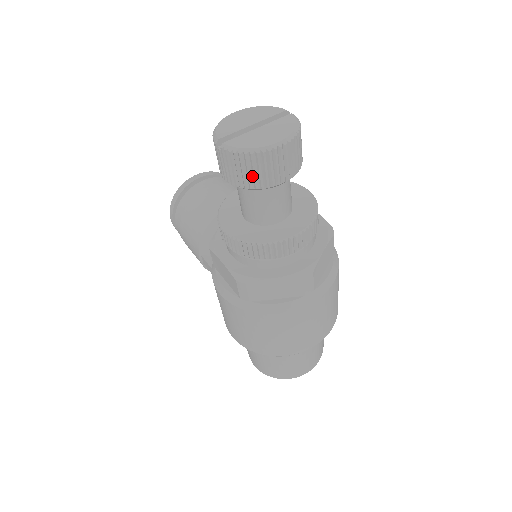
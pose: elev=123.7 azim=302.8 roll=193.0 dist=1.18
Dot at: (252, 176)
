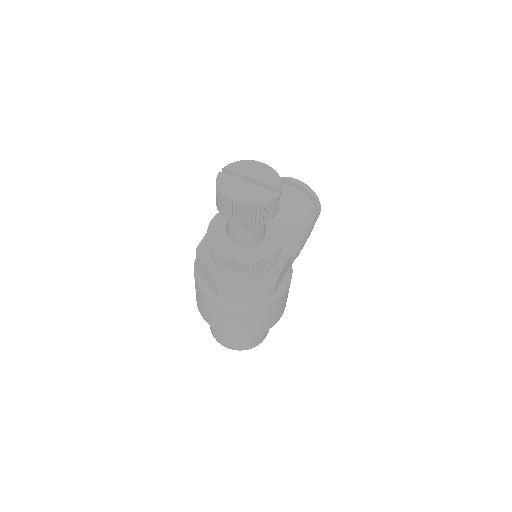
Dot at: (219, 203)
